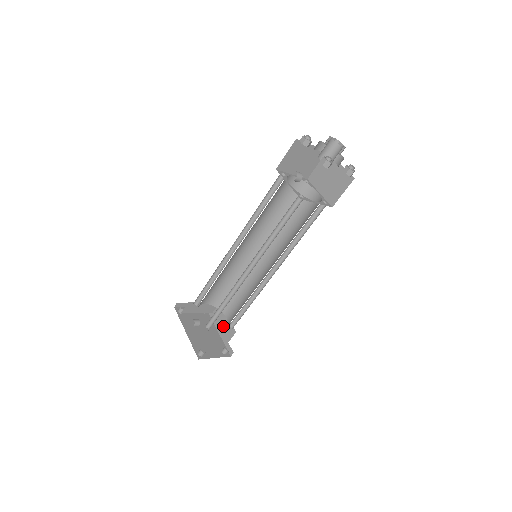
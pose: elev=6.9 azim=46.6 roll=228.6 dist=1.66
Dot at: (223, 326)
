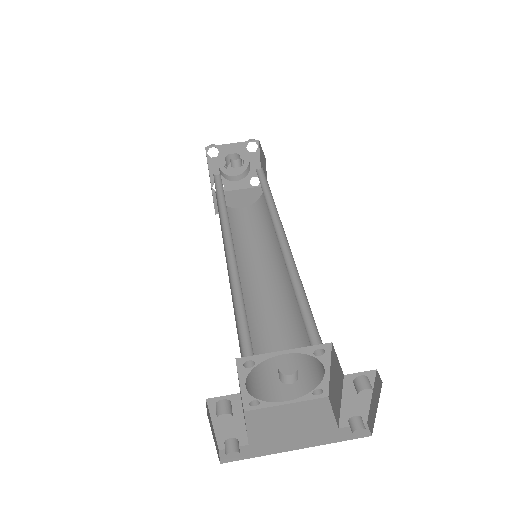
Dot at: (297, 425)
